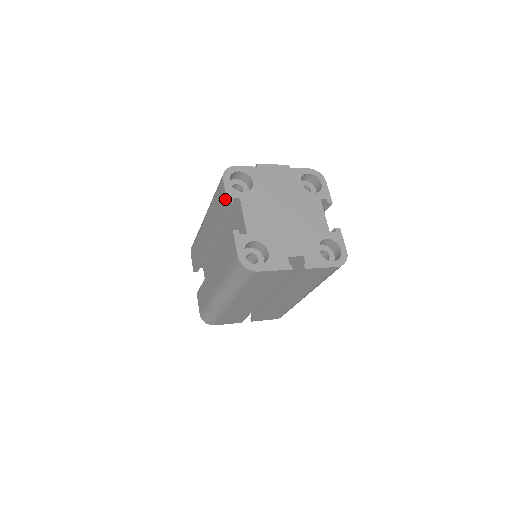
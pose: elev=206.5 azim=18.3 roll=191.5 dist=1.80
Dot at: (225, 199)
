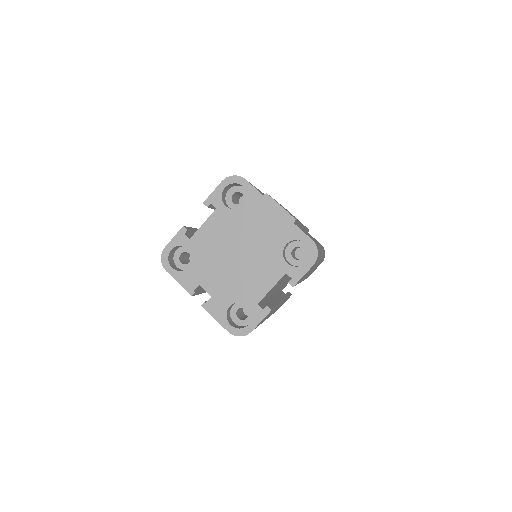
Dot at: (208, 198)
